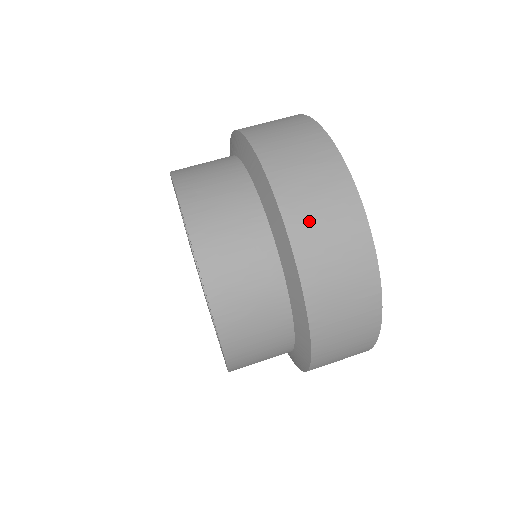
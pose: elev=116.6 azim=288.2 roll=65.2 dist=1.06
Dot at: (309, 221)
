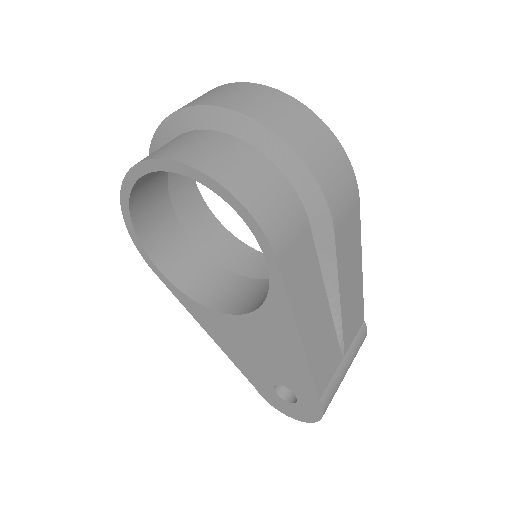
Dot at: occluded
